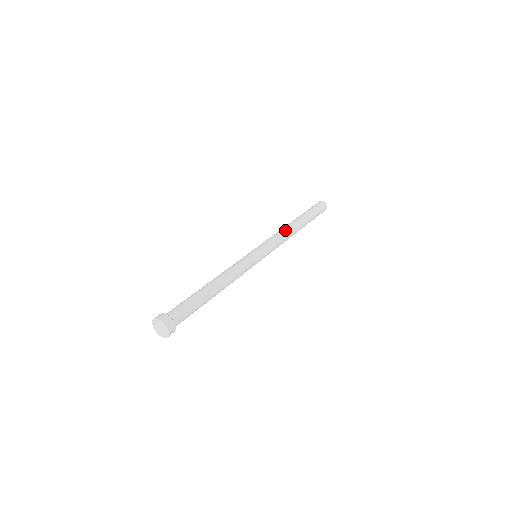
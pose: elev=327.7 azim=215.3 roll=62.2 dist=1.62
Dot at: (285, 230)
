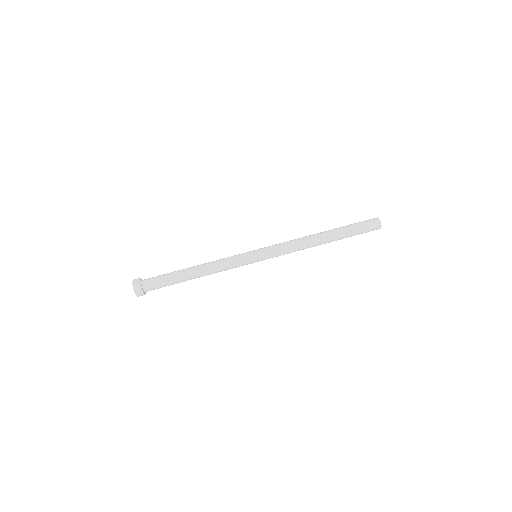
Dot at: (304, 248)
